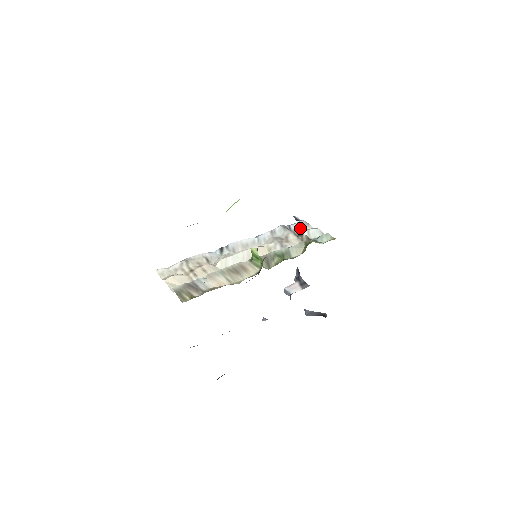
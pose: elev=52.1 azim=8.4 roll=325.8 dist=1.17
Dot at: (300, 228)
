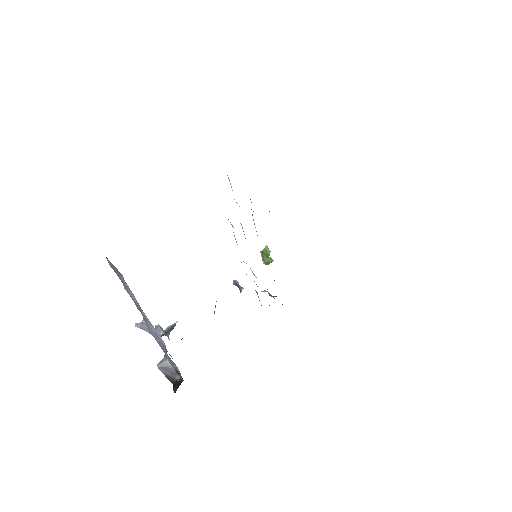
Dot at: occluded
